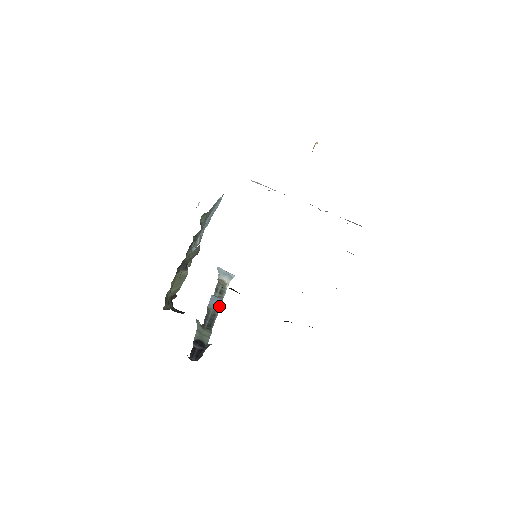
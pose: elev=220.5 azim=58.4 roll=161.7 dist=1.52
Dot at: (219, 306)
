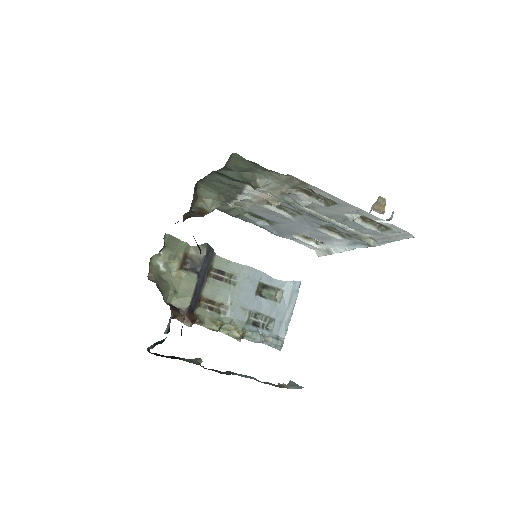
Dot at: (245, 377)
